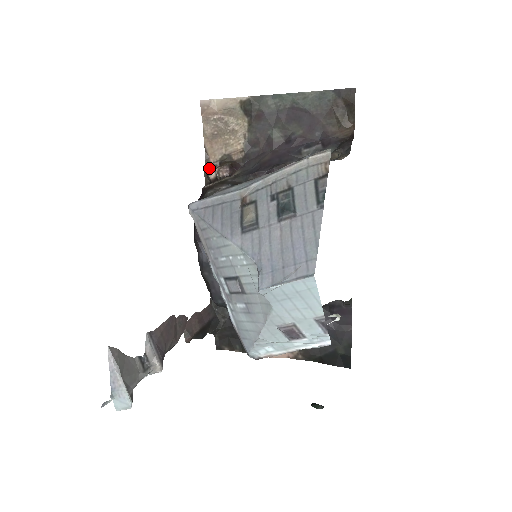
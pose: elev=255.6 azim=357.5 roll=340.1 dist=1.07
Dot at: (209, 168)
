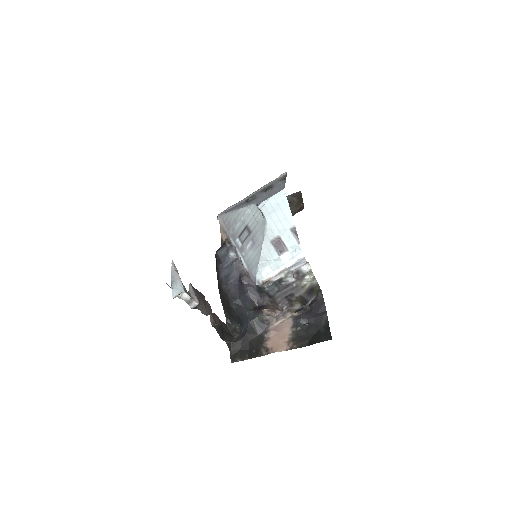
Dot at: occluded
